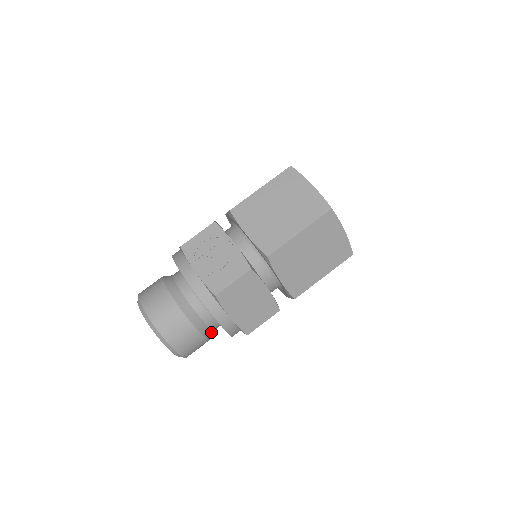
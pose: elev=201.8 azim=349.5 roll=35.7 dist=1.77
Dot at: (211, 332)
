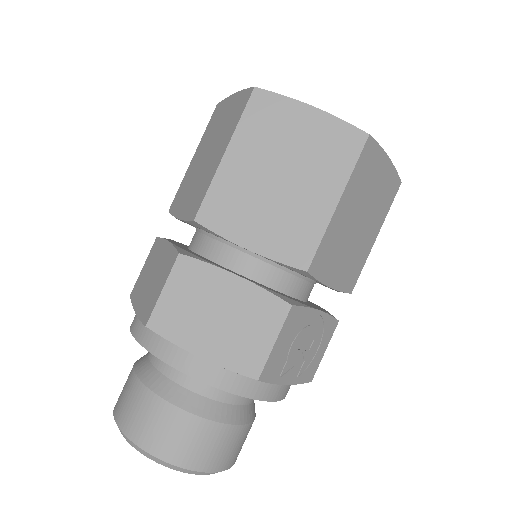
Dot at: occluded
